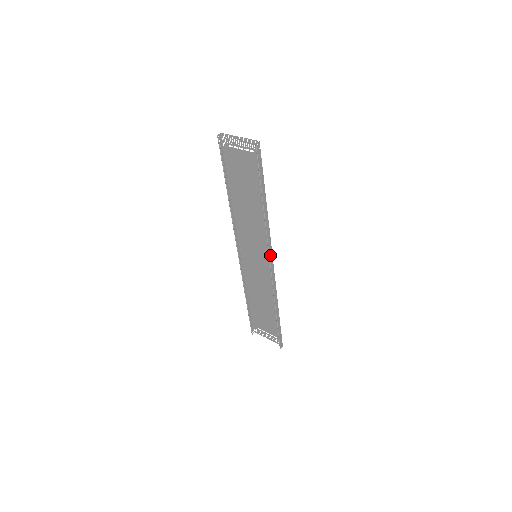
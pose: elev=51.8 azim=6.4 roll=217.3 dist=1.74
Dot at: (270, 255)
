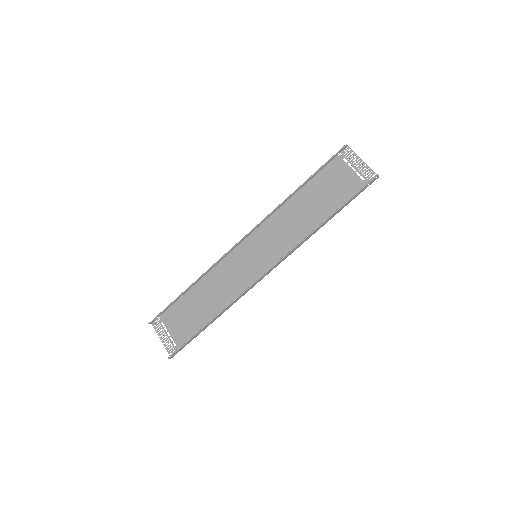
Dot at: (277, 264)
